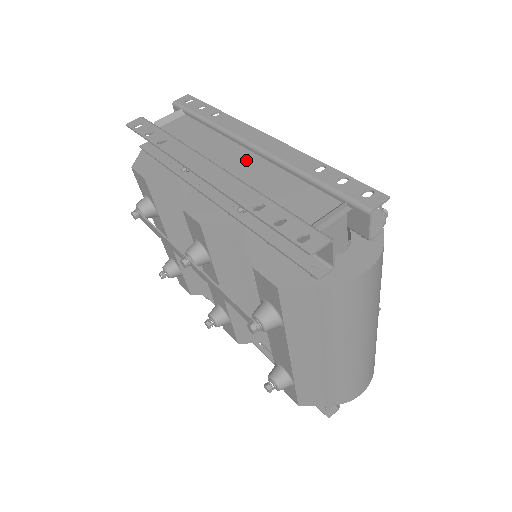
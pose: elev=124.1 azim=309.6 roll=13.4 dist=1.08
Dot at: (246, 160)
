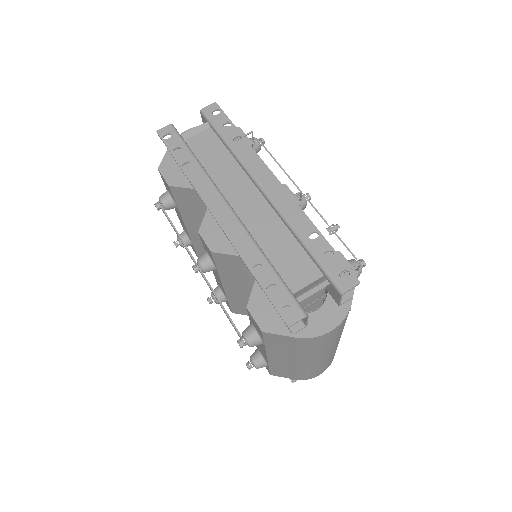
Dot at: (256, 205)
